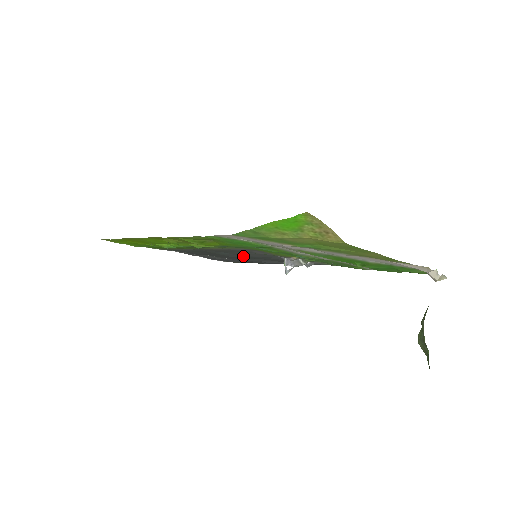
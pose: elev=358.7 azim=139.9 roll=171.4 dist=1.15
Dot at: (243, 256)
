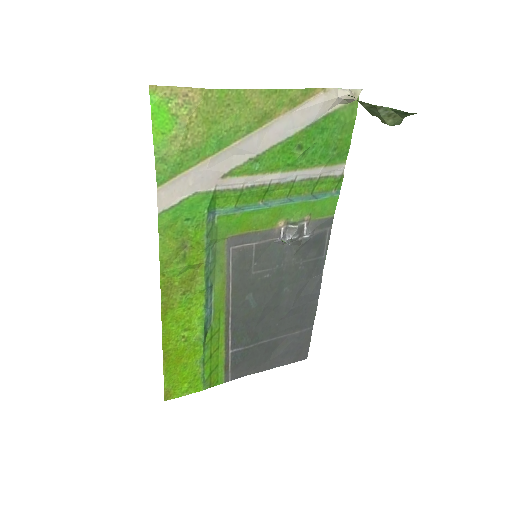
Dot at: (269, 290)
